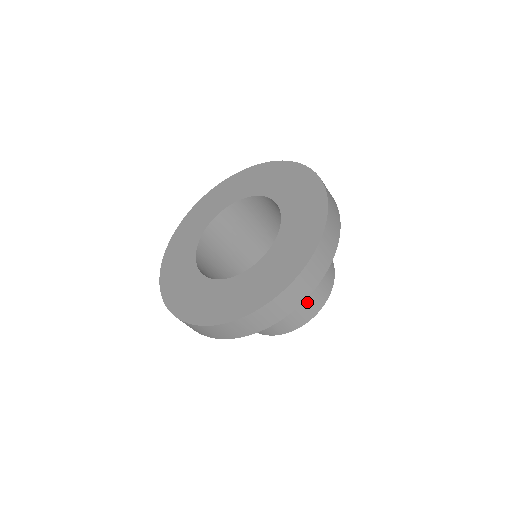
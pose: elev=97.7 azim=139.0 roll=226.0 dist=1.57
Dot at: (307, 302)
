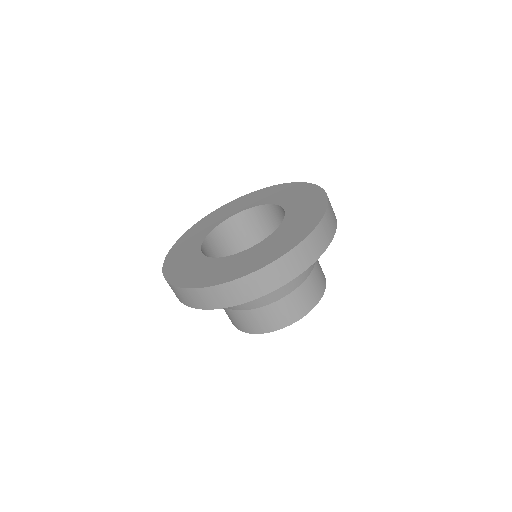
Dot at: (284, 307)
